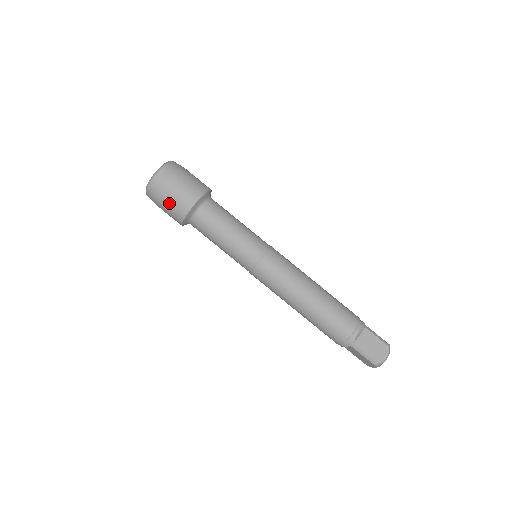
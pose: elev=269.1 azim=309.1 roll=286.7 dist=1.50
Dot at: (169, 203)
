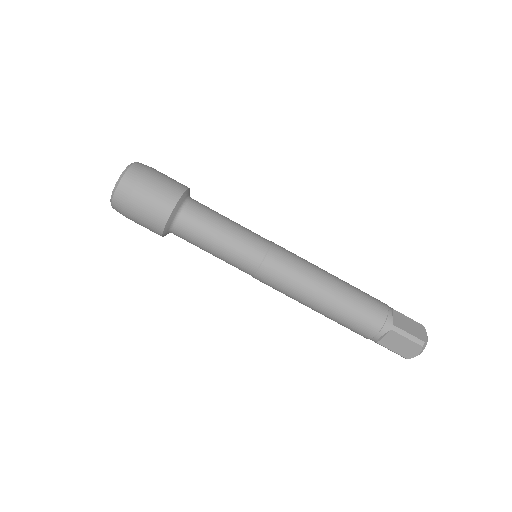
Dot at: (141, 225)
